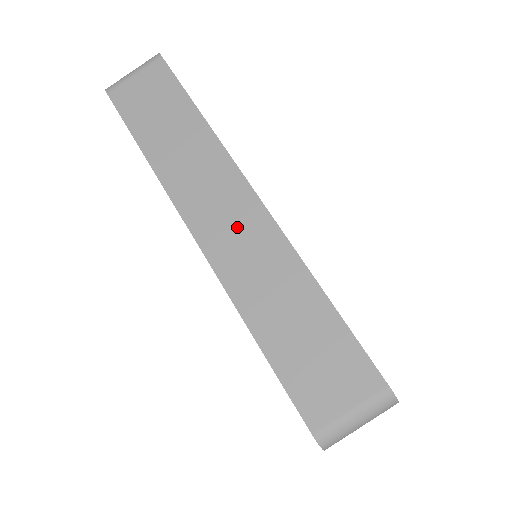
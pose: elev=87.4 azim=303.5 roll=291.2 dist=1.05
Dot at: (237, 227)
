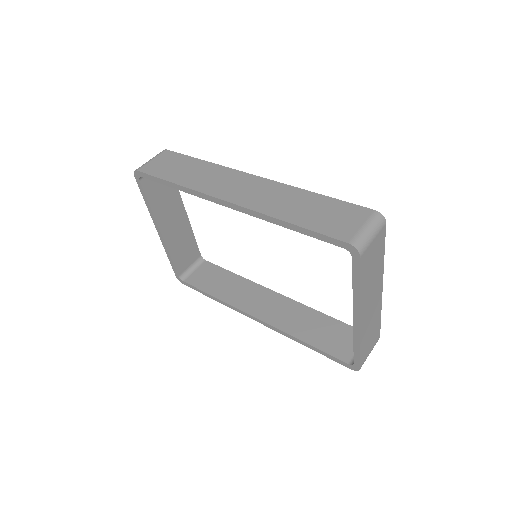
Dot at: (251, 189)
